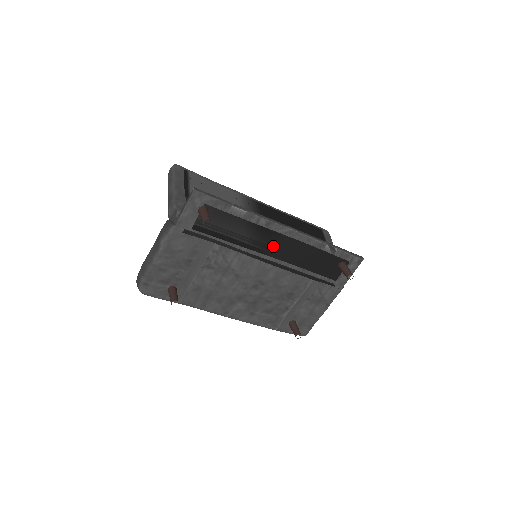
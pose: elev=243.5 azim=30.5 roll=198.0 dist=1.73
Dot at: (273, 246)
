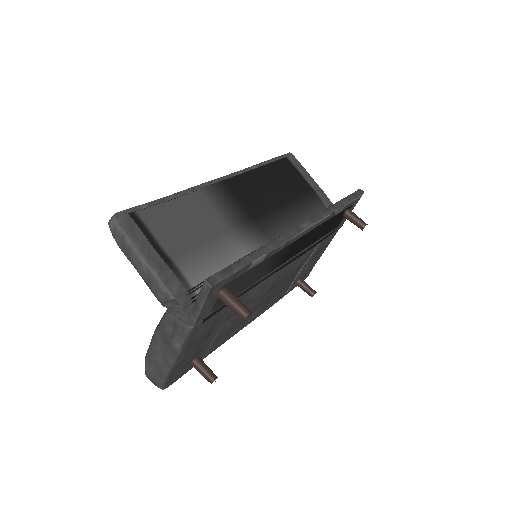
Dot at: (289, 253)
